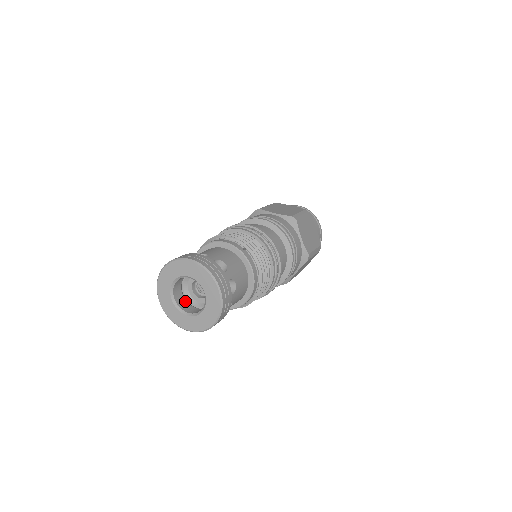
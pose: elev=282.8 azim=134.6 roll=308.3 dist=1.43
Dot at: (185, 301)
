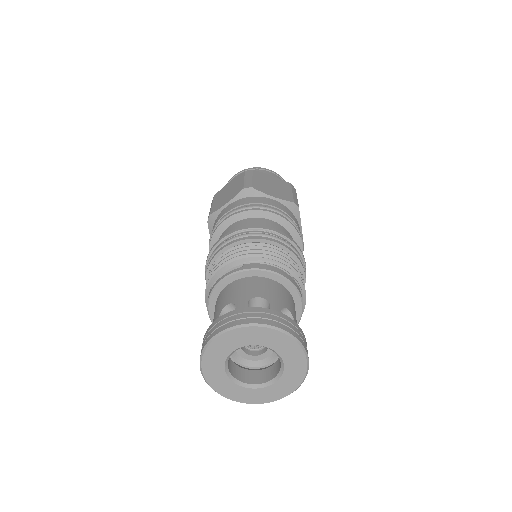
Dot at: (232, 362)
